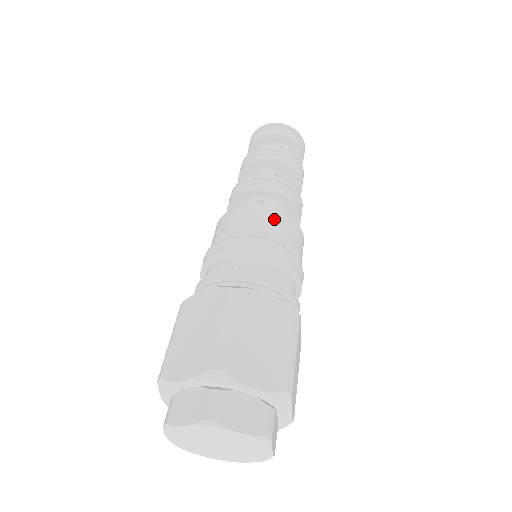
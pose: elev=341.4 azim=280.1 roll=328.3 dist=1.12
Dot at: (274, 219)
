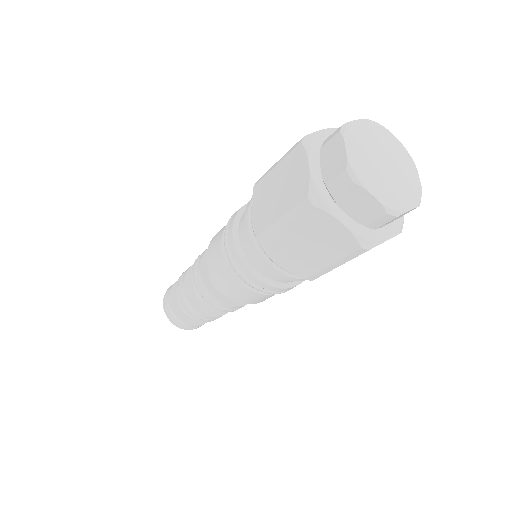
Dot at: occluded
